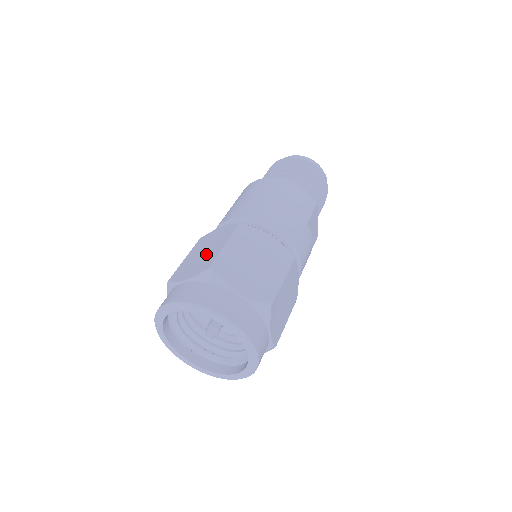
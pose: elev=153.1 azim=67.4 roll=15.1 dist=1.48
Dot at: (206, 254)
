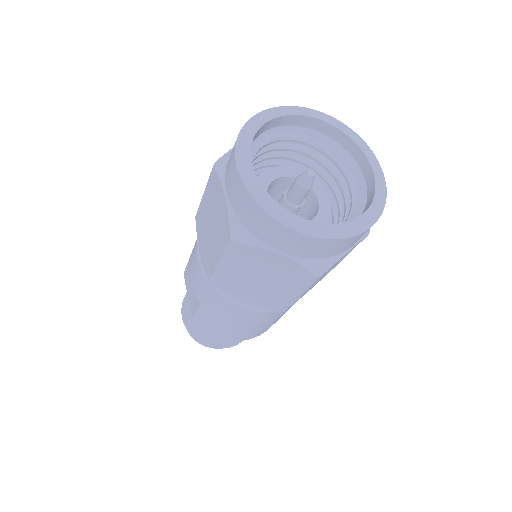
Dot at: occluded
